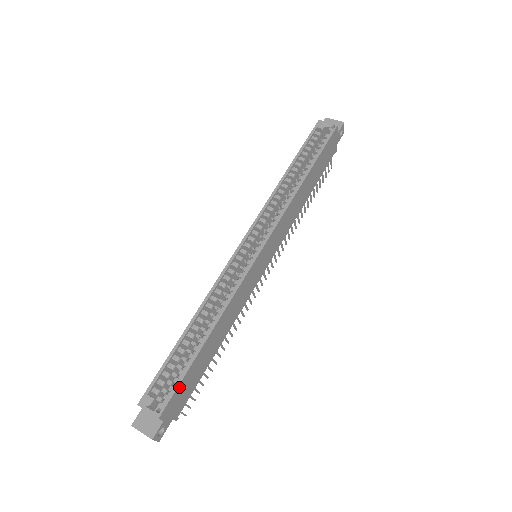
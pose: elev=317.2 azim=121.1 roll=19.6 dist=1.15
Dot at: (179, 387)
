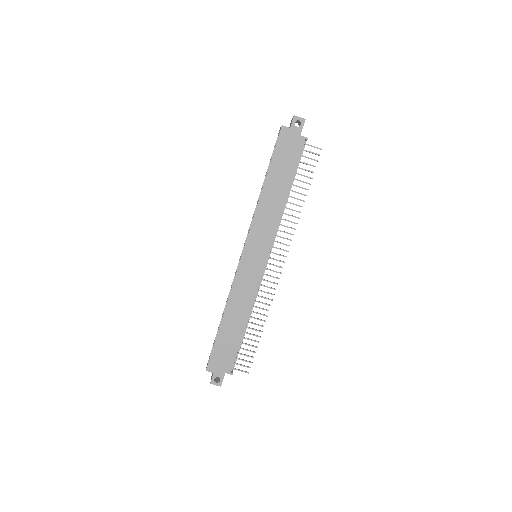
Dot at: (214, 352)
